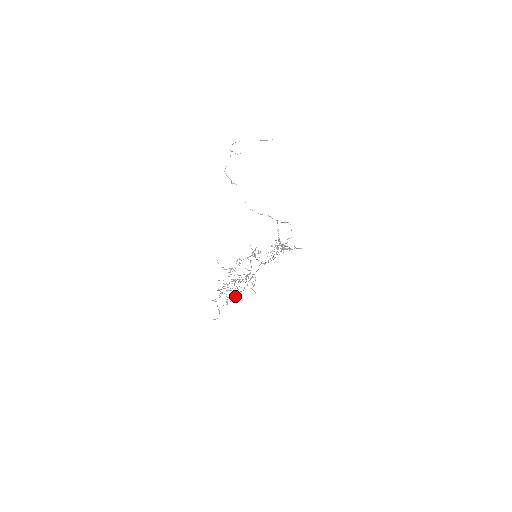
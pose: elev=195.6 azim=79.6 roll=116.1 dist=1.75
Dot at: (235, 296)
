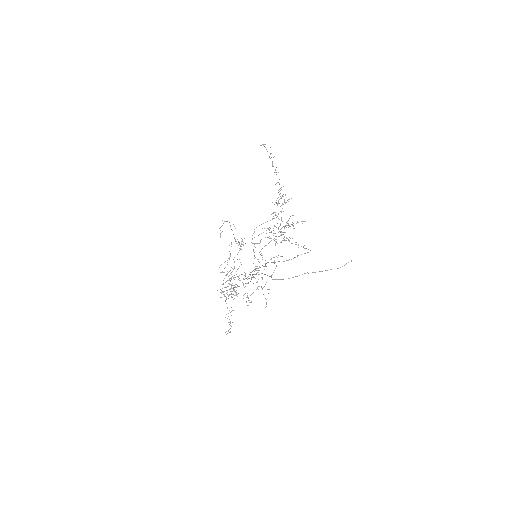
Dot at: occluded
